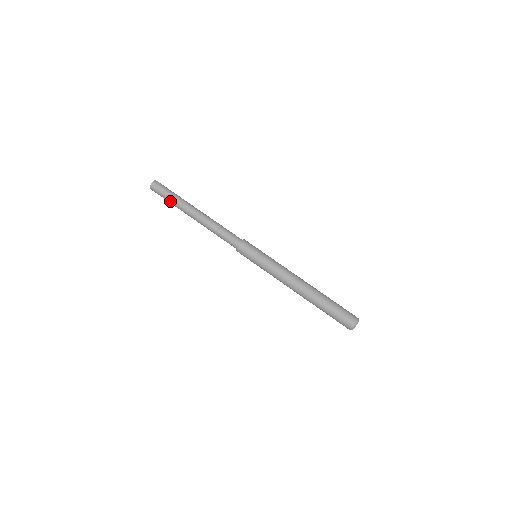
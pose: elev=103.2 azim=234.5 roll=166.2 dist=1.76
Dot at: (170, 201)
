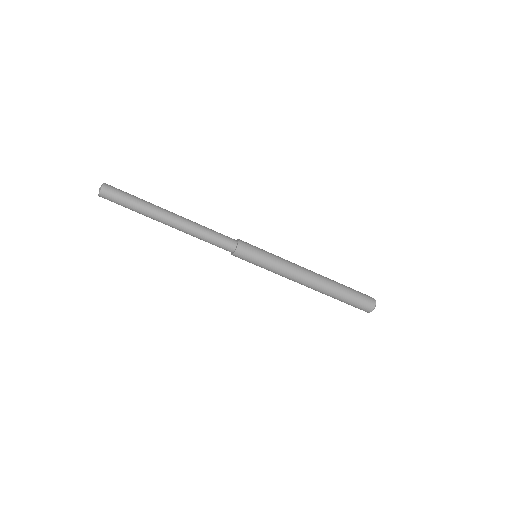
Dot at: (133, 210)
